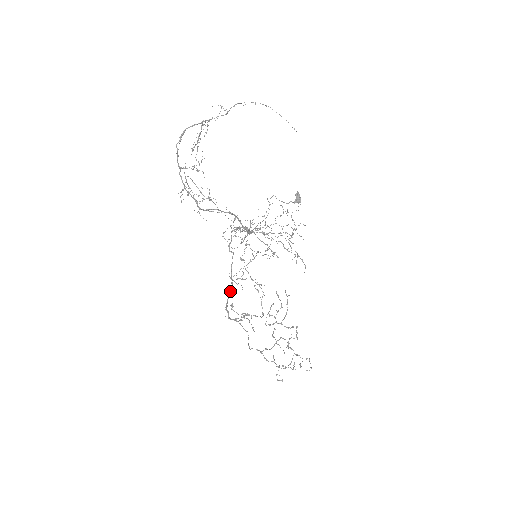
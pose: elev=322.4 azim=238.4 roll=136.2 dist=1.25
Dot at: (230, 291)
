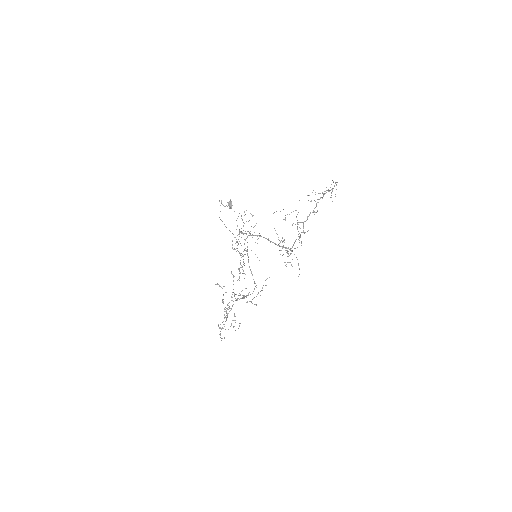
Dot at: occluded
